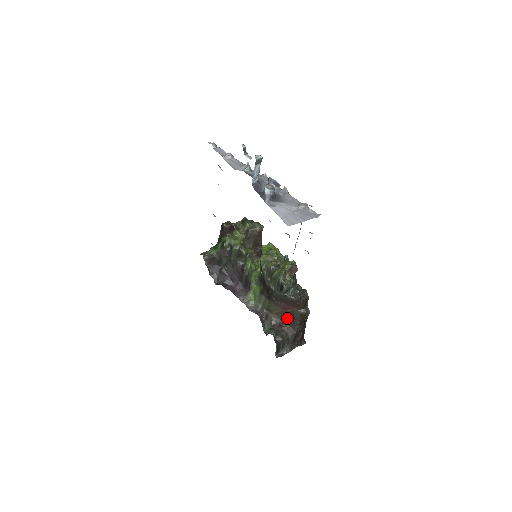
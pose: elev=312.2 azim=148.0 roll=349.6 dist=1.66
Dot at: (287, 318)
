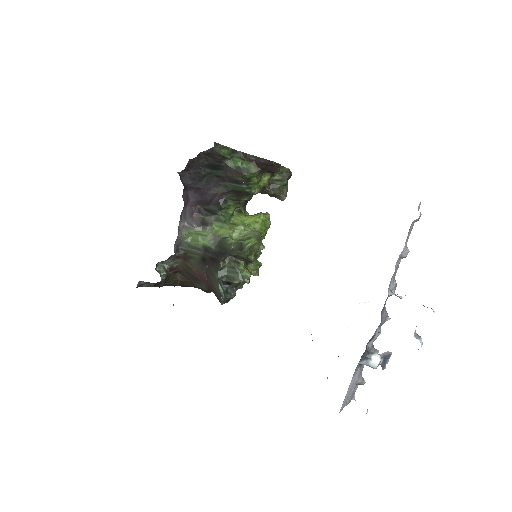
Dot at: (189, 276)
